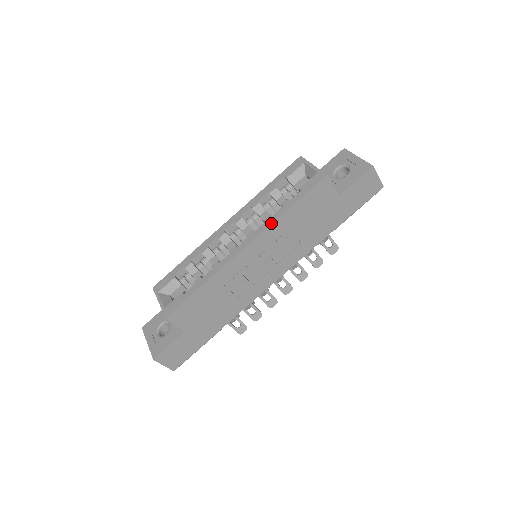
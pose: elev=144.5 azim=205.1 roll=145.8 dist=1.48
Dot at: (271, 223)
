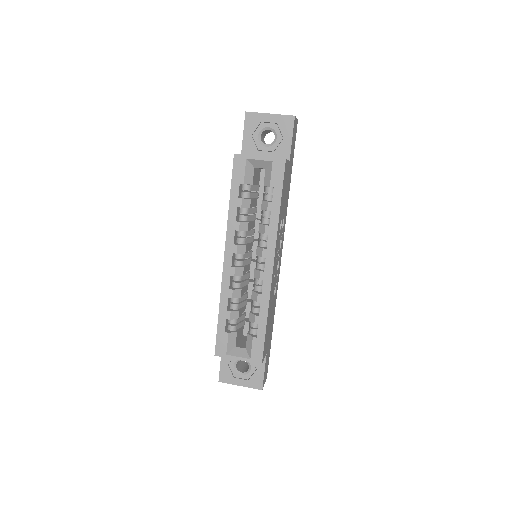
Dot at: (276, 232)
